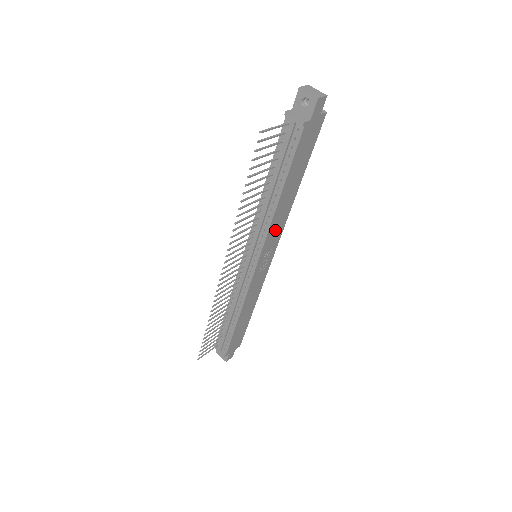
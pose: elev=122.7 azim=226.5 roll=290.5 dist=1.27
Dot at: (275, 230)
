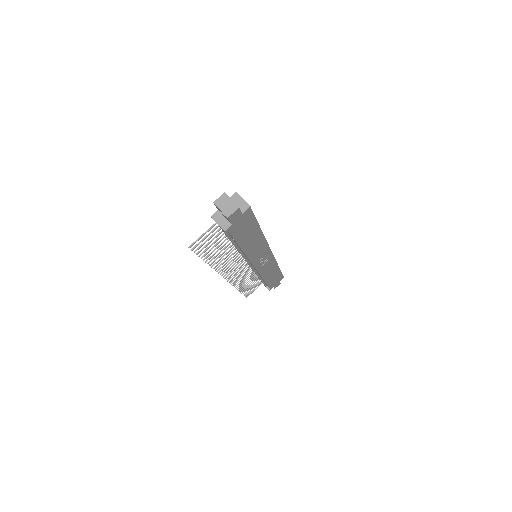
Dot at: (257, 252)
